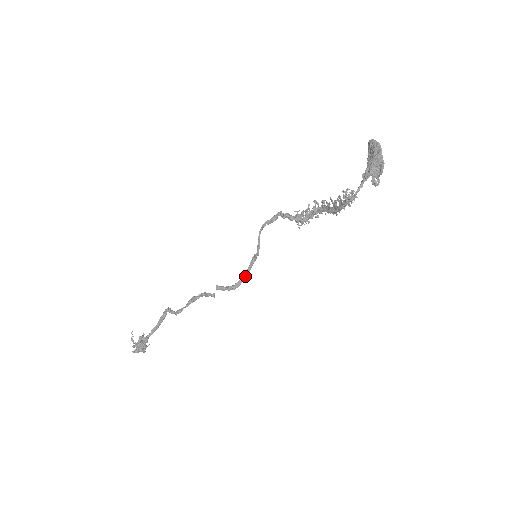
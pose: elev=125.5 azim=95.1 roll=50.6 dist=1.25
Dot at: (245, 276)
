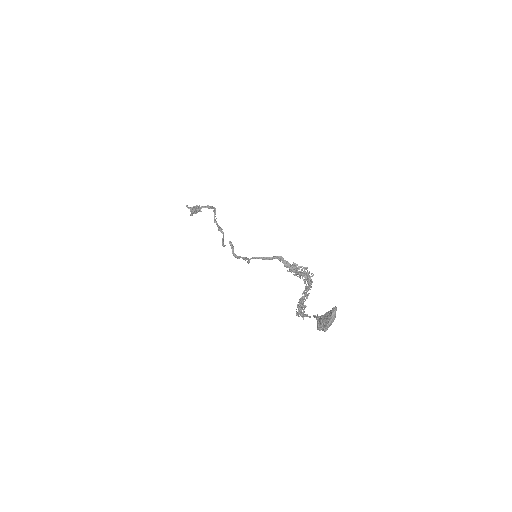
Dot at: (243, 258)
